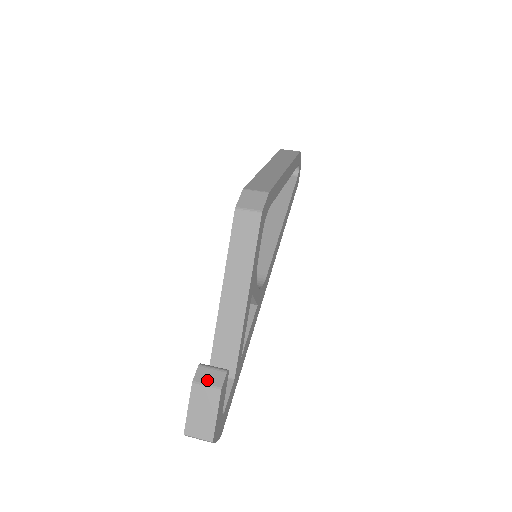
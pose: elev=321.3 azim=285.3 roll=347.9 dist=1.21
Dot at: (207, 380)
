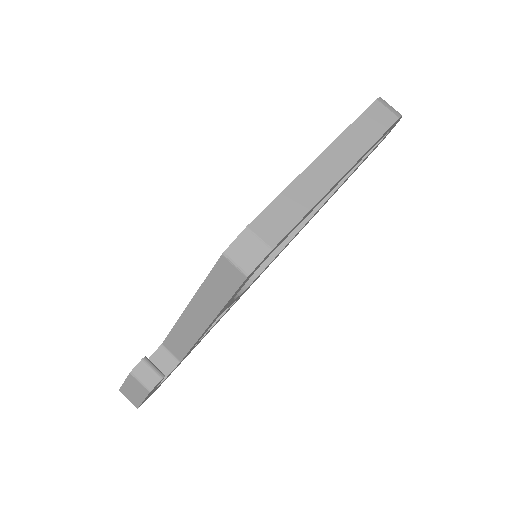
Dot at: (142, 378)
